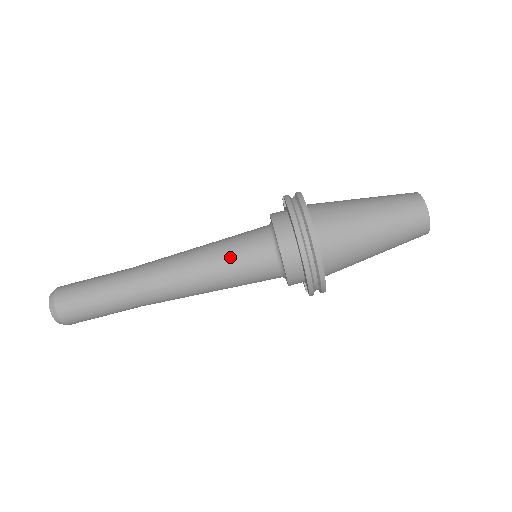
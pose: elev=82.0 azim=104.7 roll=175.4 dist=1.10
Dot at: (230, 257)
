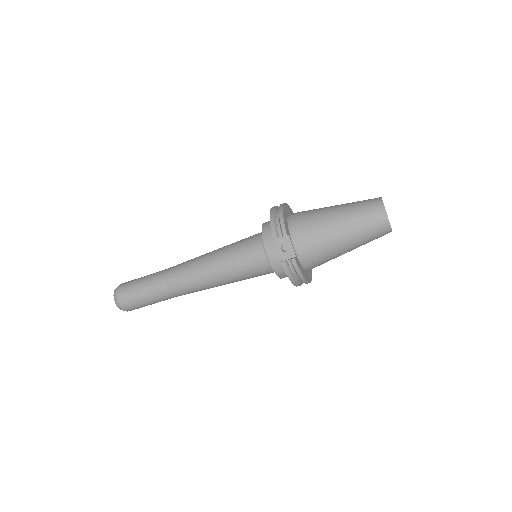
Dot at: occluded
